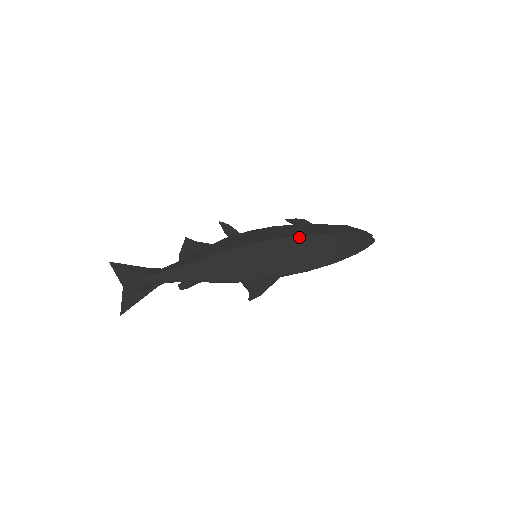
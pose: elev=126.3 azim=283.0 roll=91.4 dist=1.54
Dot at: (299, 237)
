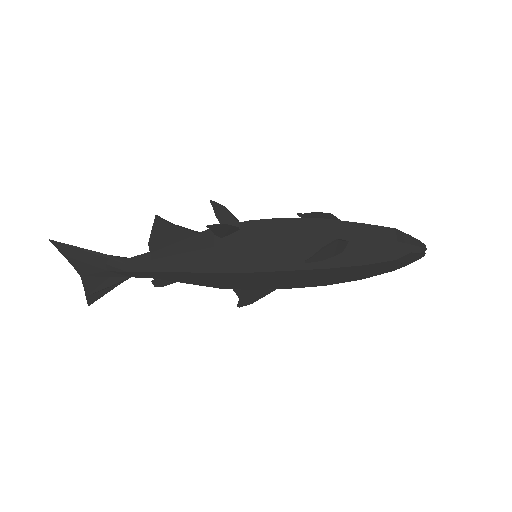
Dot at: (318, 270)
